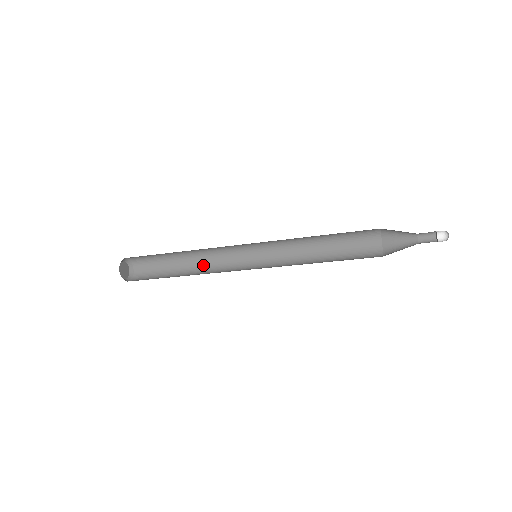
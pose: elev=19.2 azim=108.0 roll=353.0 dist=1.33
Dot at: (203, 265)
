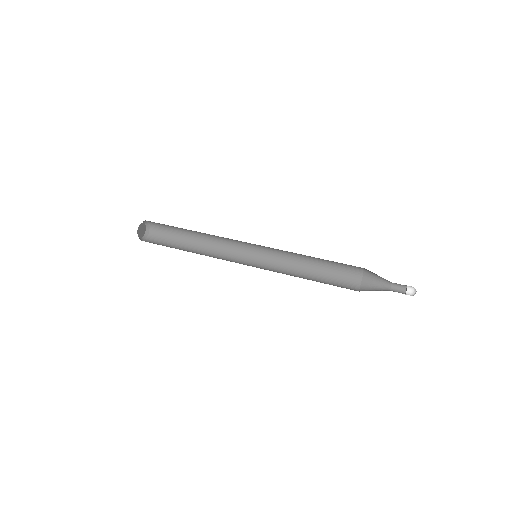
Dot at: (210, 237)
